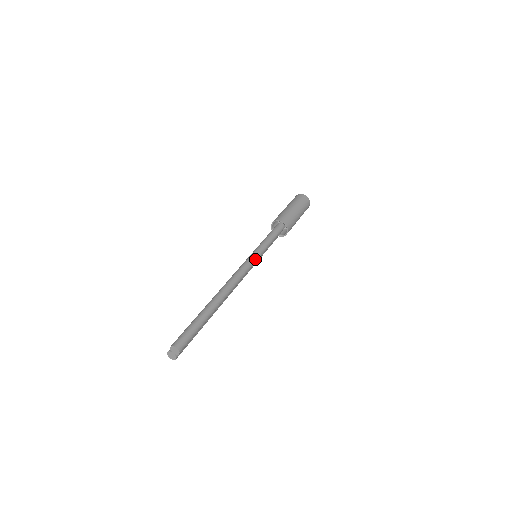
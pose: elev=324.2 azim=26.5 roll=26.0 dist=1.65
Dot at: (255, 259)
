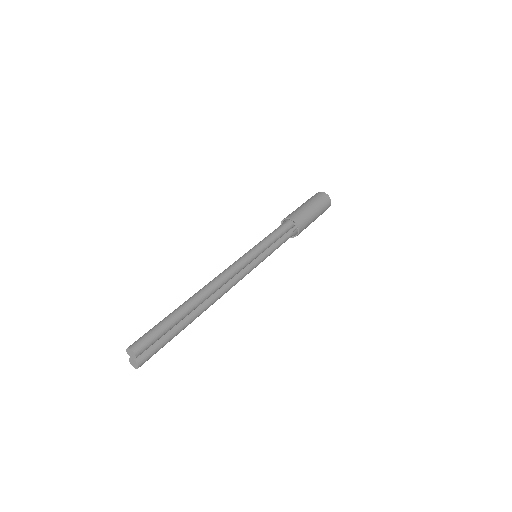
Dot at: (249, 256)
